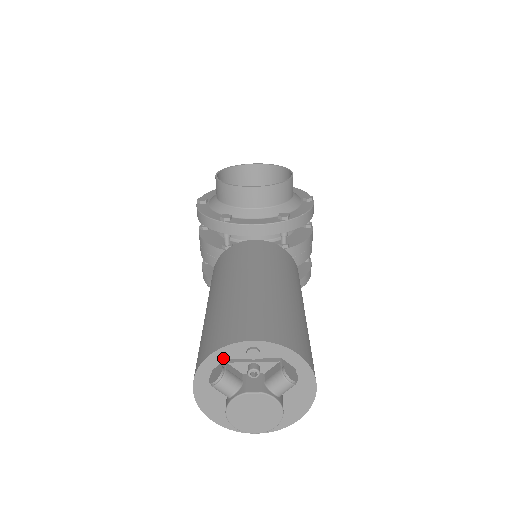
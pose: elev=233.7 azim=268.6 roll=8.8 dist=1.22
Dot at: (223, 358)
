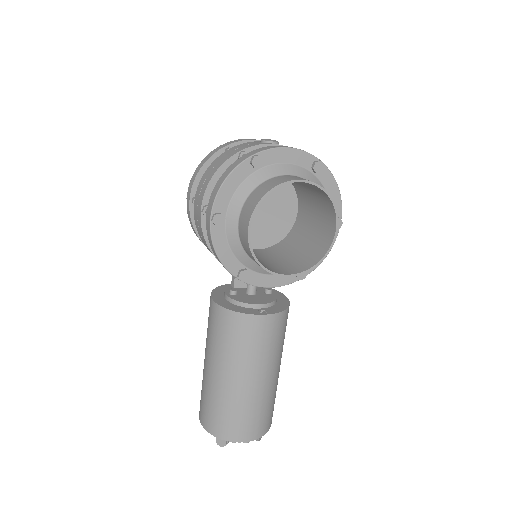
Dot at: occluded
